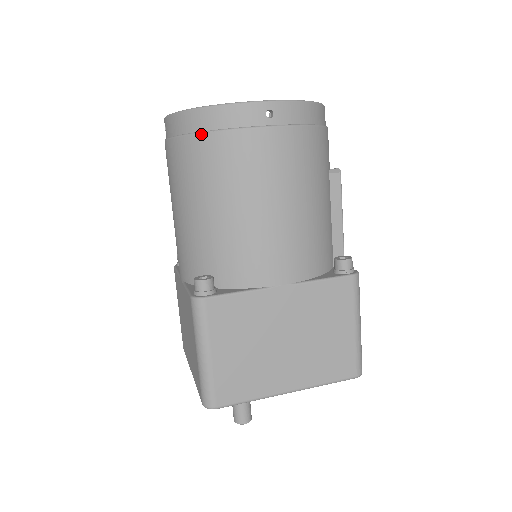
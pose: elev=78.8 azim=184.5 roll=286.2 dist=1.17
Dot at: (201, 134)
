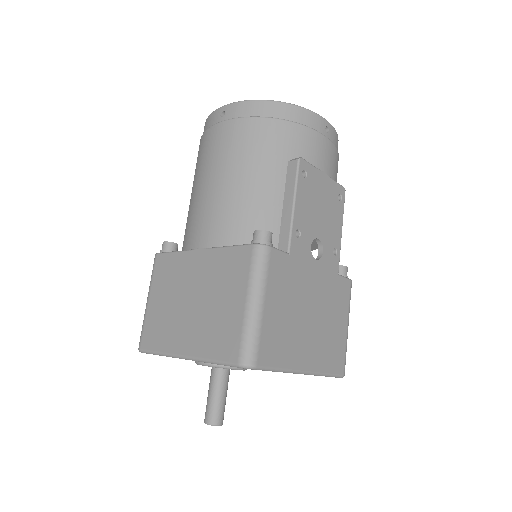
Dot at: occluded
